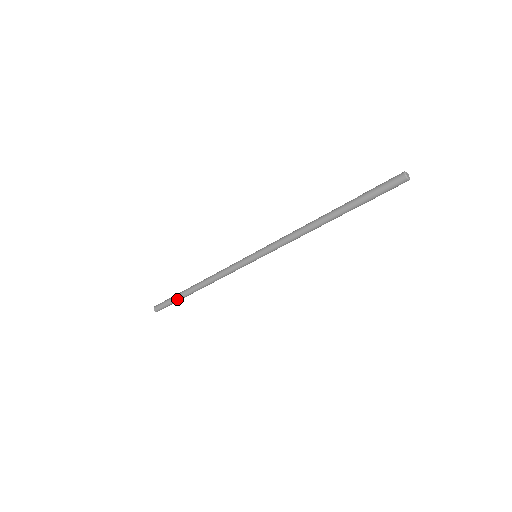
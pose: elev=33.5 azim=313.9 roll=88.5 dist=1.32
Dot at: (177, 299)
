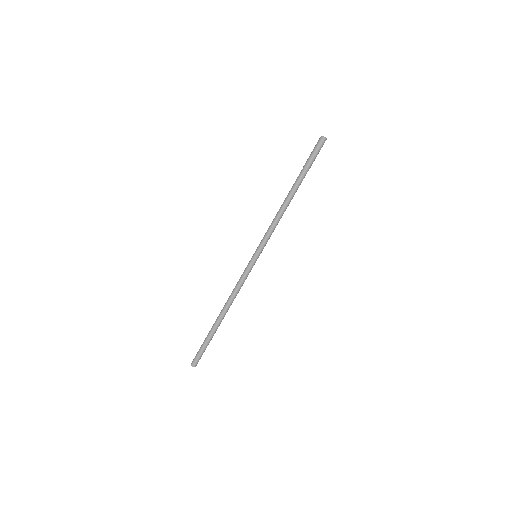
Dot at: (208, 339)
